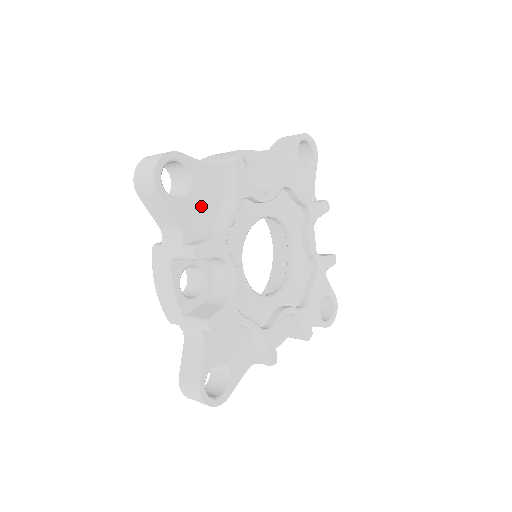
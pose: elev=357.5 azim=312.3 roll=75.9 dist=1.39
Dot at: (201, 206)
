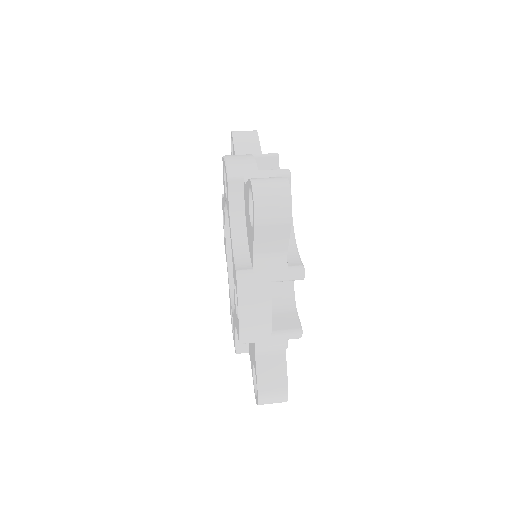
Dot at: occluded
